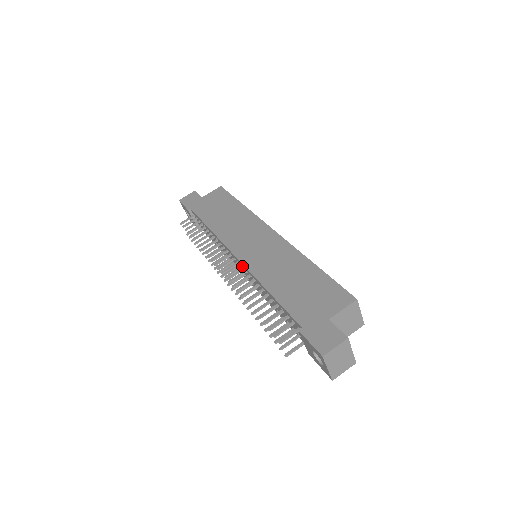
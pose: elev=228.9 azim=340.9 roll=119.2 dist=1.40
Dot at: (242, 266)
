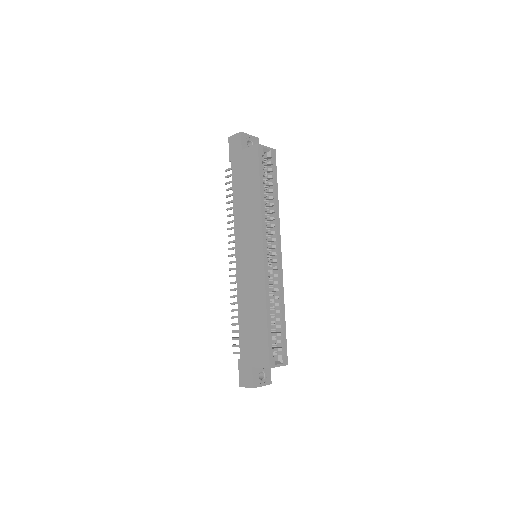
Dot at: occluded
